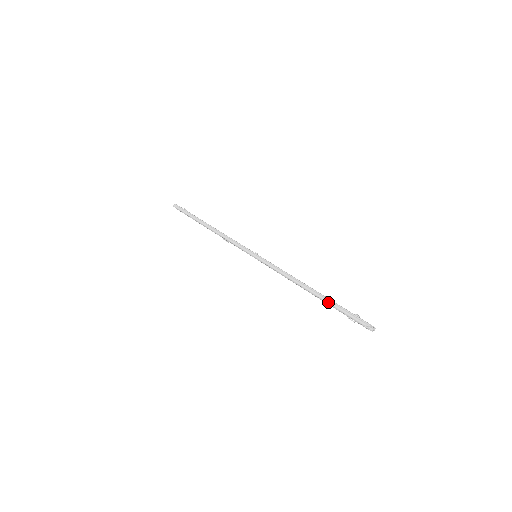
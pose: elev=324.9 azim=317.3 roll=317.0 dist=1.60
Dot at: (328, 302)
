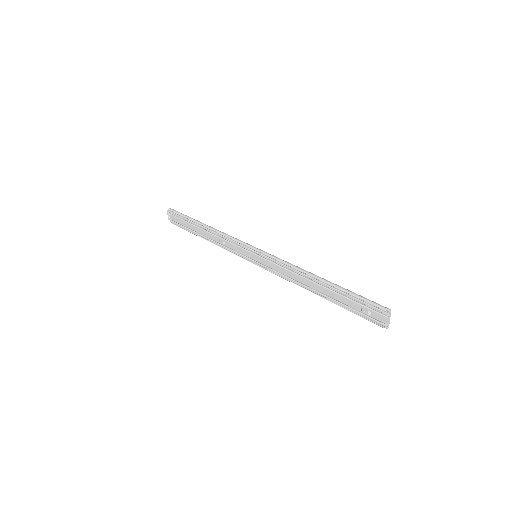
Dot at: (343, 289)
